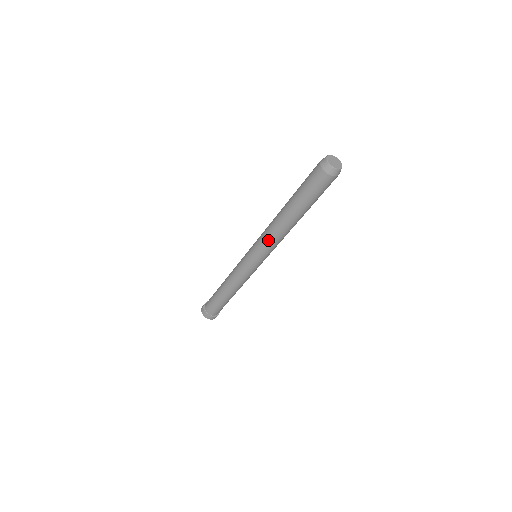
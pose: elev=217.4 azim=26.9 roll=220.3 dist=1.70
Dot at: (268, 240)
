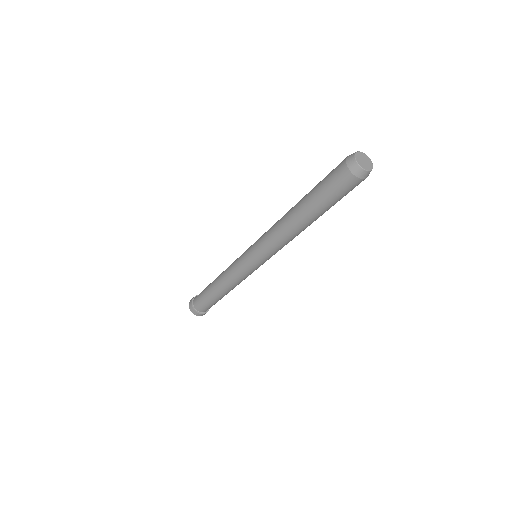
Dot at: (269, 236)
